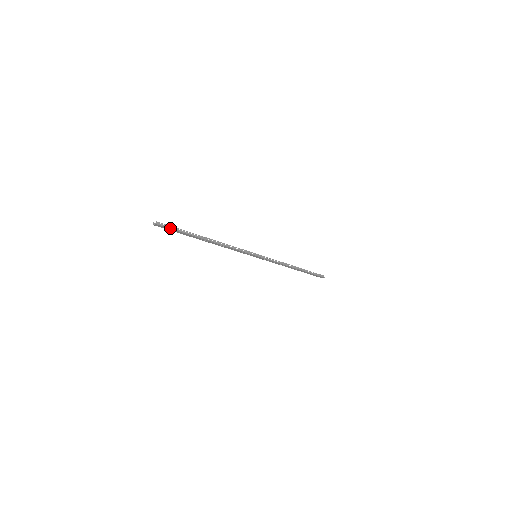
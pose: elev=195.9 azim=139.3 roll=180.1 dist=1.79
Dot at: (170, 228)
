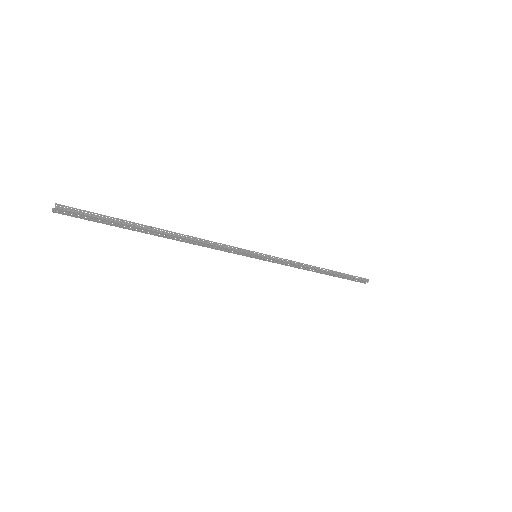
Dot at: (86, 214)
